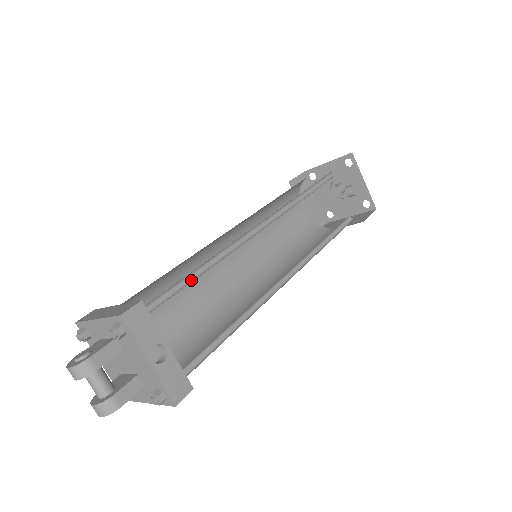
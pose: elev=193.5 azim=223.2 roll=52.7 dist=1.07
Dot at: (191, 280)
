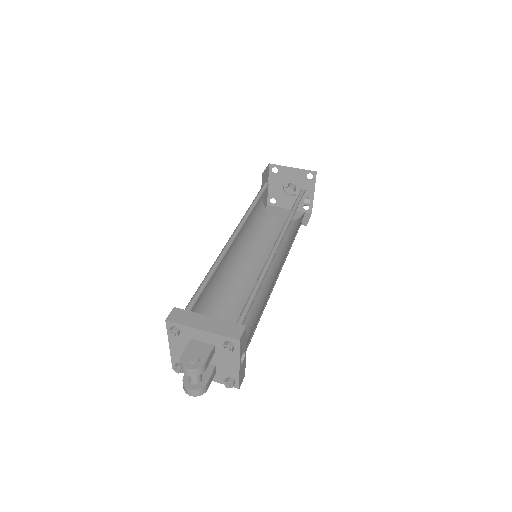
Dot at: (251, 297)
